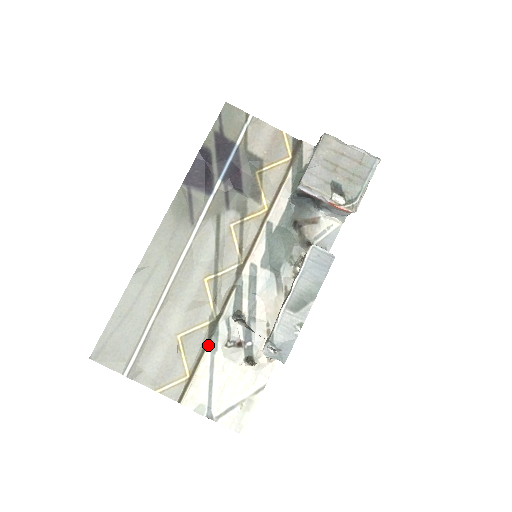
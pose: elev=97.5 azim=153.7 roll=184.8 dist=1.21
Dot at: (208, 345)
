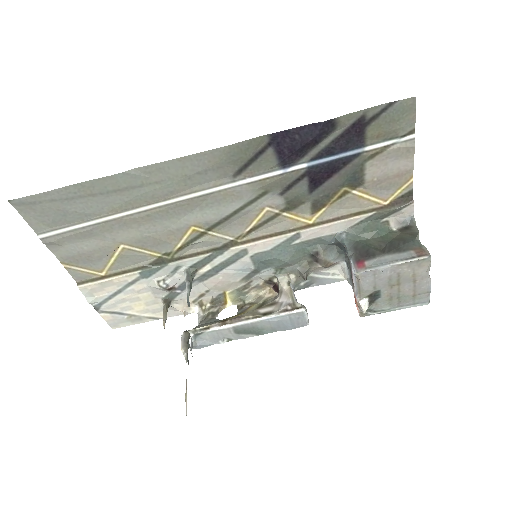
Dot at: (143, 270)
